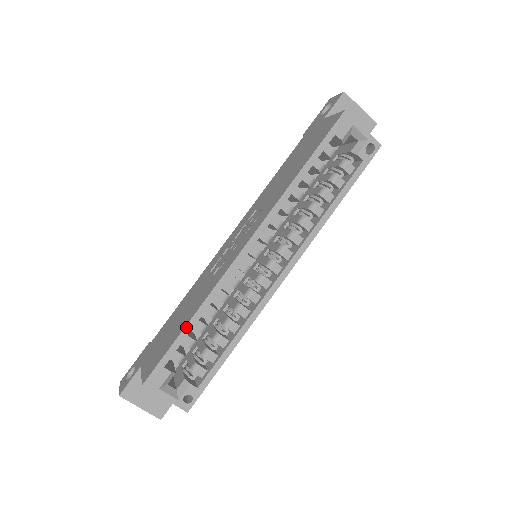
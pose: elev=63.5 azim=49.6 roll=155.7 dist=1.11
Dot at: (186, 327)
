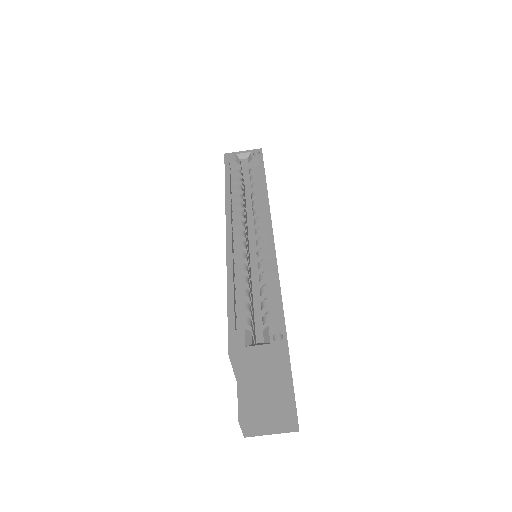
Dot at: (228, 295)
